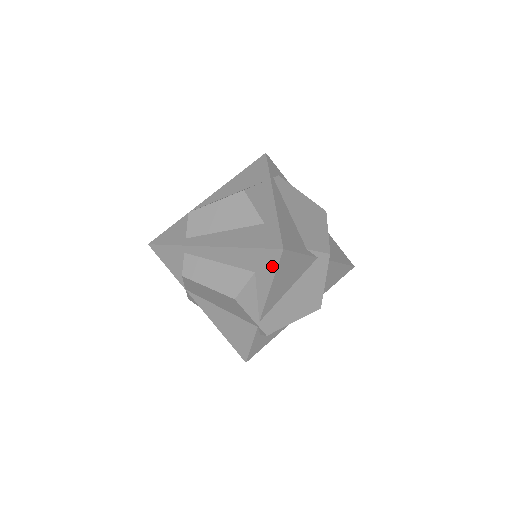
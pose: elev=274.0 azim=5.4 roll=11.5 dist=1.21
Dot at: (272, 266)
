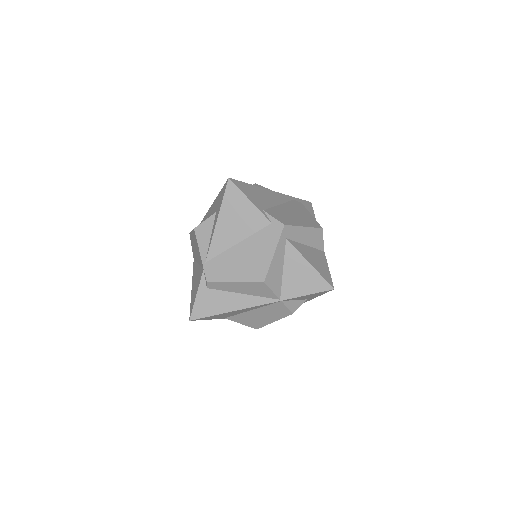
Dot at: (222, 198)
